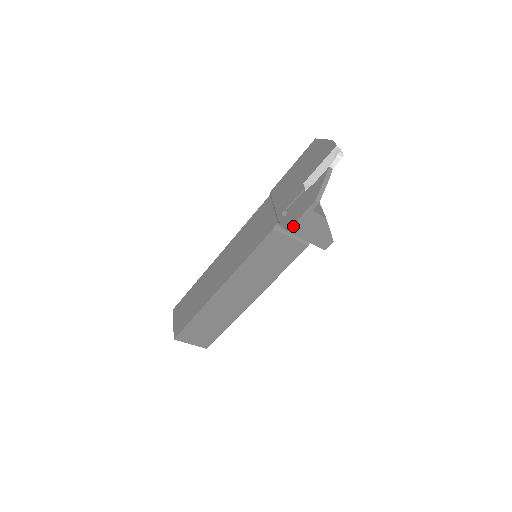
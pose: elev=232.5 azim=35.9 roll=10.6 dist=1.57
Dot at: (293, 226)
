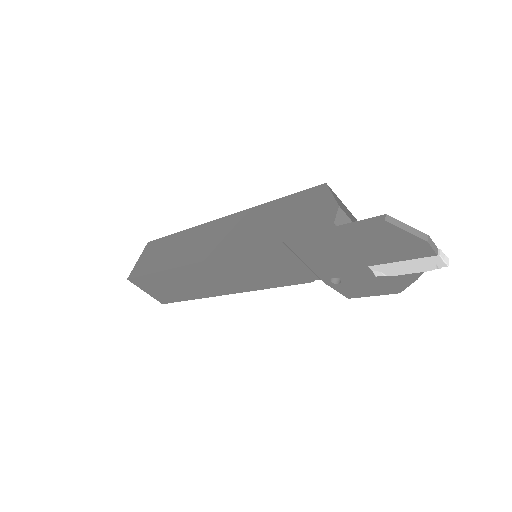
Dot at: (358, 296)
